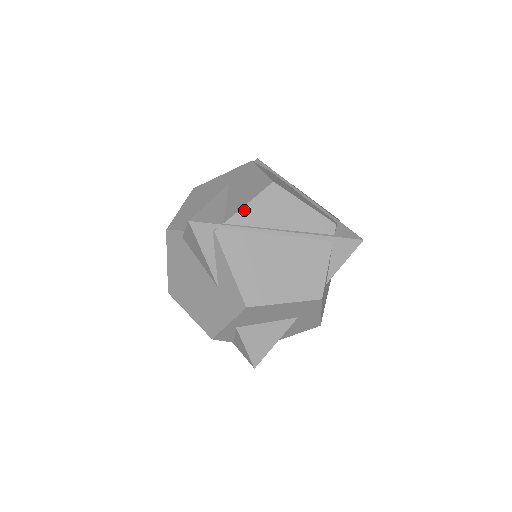
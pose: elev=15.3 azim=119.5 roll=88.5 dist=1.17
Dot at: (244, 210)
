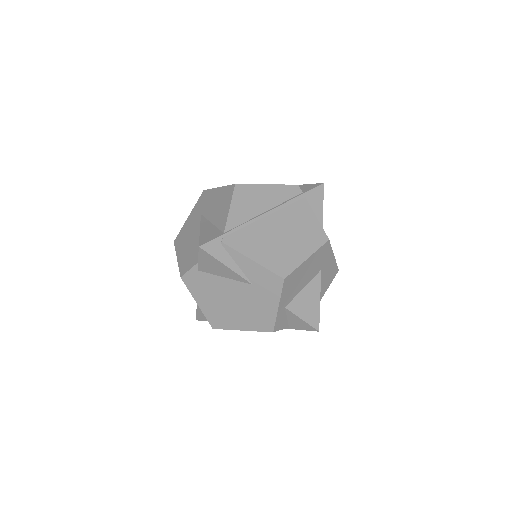
Dot at: (231, 215)
